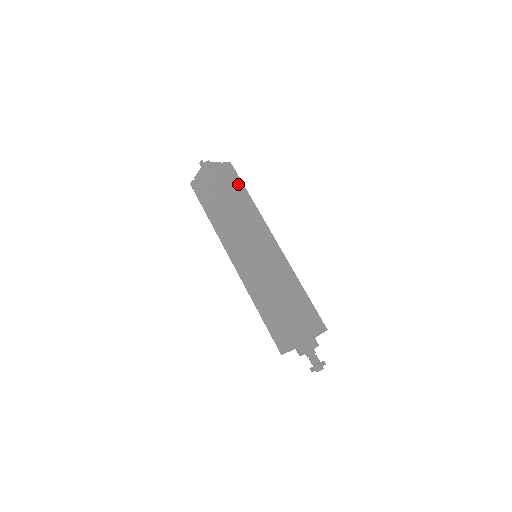
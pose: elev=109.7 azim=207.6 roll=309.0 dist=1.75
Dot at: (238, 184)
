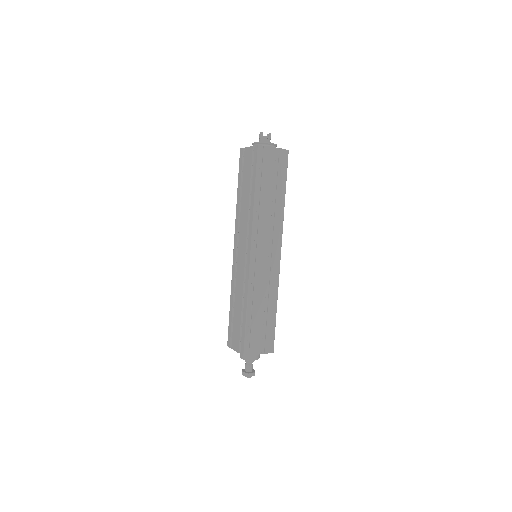
Dot at: (280, 180)
